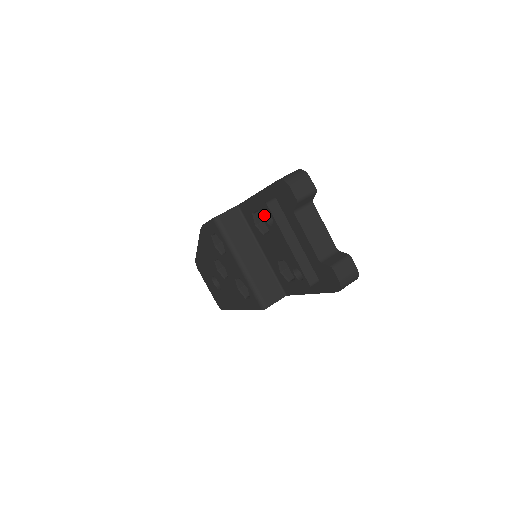
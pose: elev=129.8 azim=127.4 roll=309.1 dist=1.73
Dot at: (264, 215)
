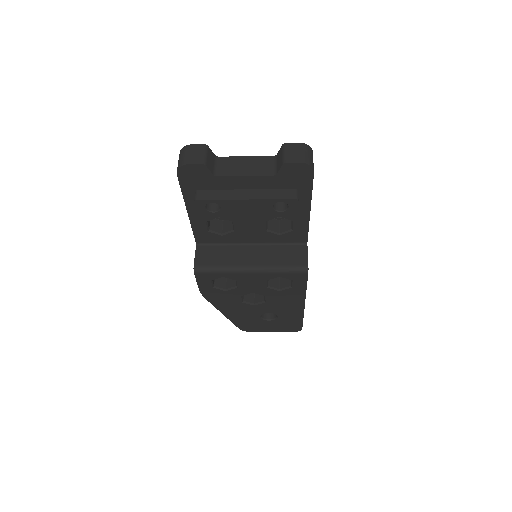
Dot at: (207, 211)
